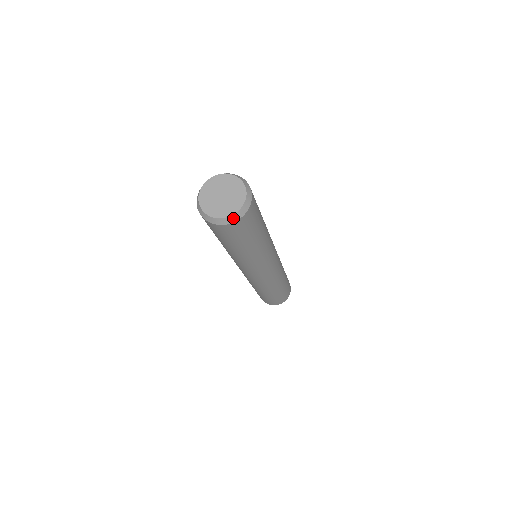
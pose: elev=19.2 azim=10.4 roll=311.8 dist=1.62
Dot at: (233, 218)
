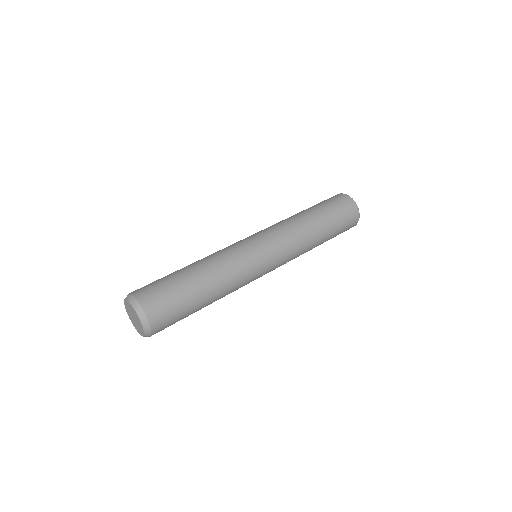
Dot at: occluded
